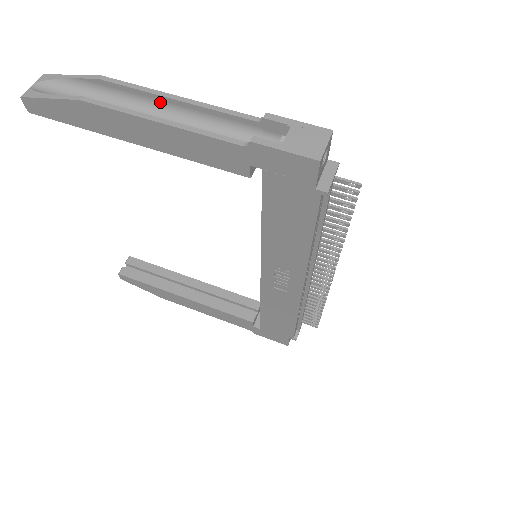
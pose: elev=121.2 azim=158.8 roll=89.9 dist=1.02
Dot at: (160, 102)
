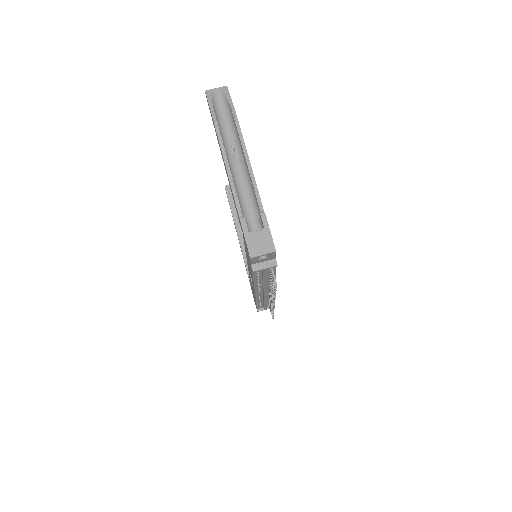
Dot at: (244, 156)
